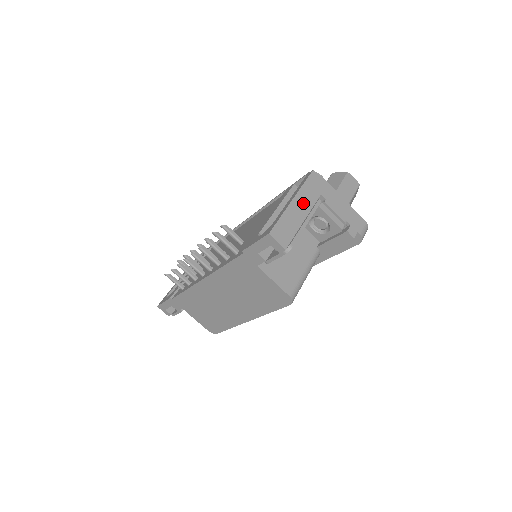
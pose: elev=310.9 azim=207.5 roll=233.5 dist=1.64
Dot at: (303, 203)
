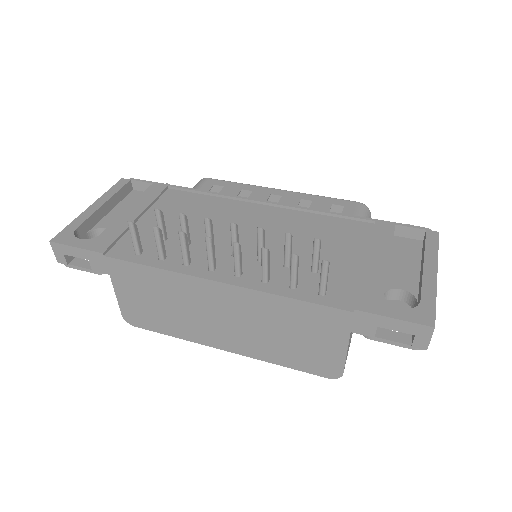
Dot at: occluded
